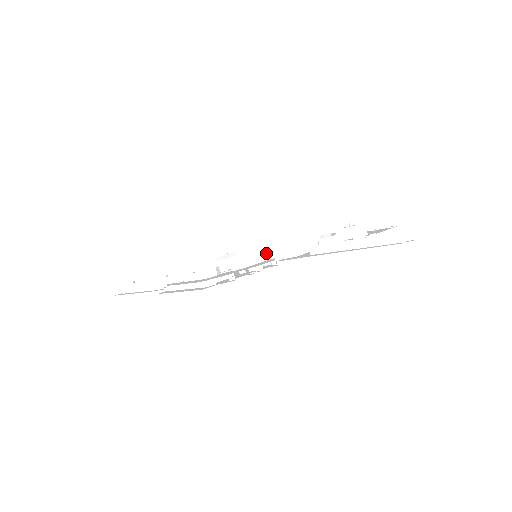
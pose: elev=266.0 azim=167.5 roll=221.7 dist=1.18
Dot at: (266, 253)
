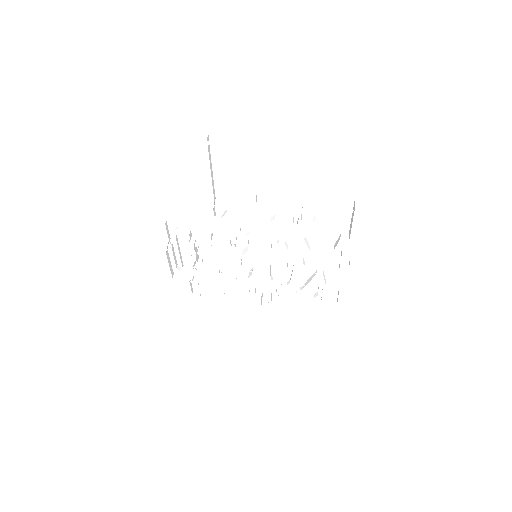
Dot at: (224, 224)
